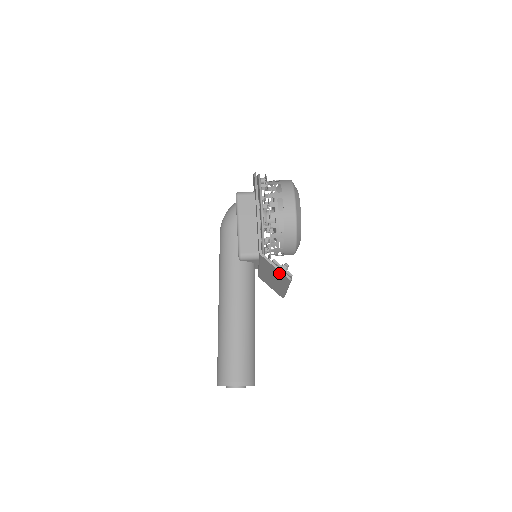
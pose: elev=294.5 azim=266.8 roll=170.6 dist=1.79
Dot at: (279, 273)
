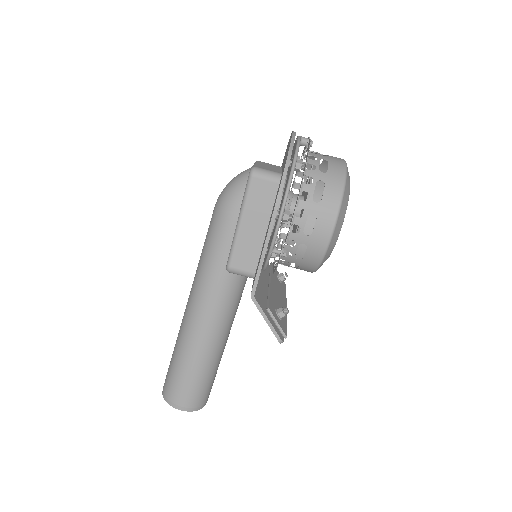
Dot at: occluded
